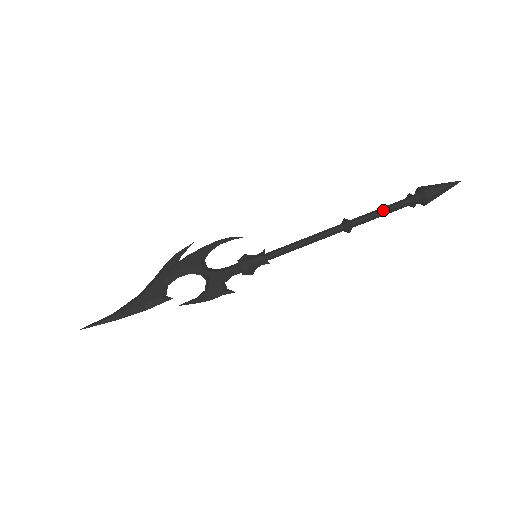
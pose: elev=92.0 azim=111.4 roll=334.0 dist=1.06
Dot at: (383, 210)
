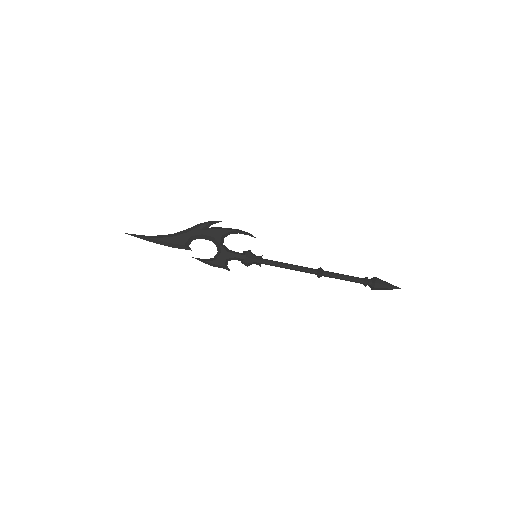
Dot at: (346, 278)
